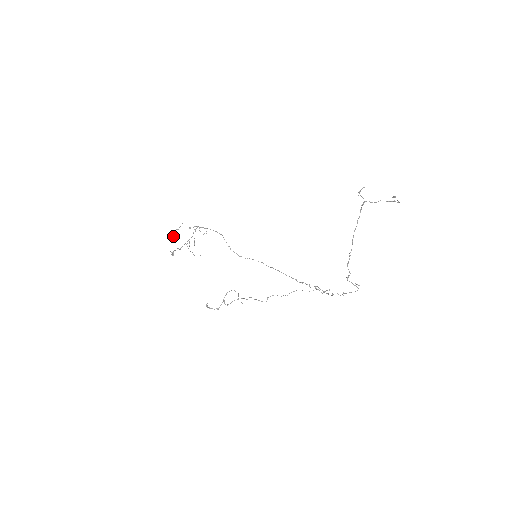
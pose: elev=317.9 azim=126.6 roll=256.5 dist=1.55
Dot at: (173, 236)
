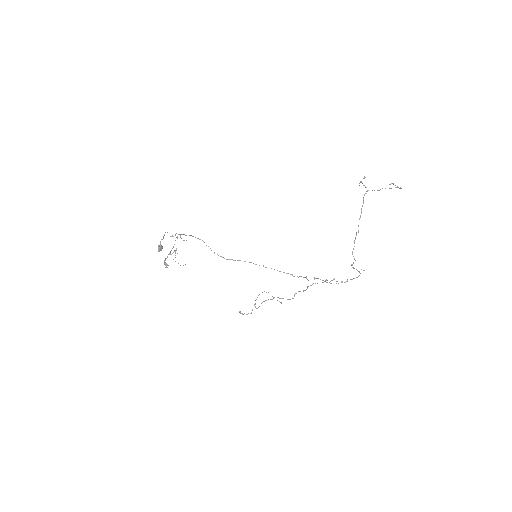
Dot at: (160, 247)
